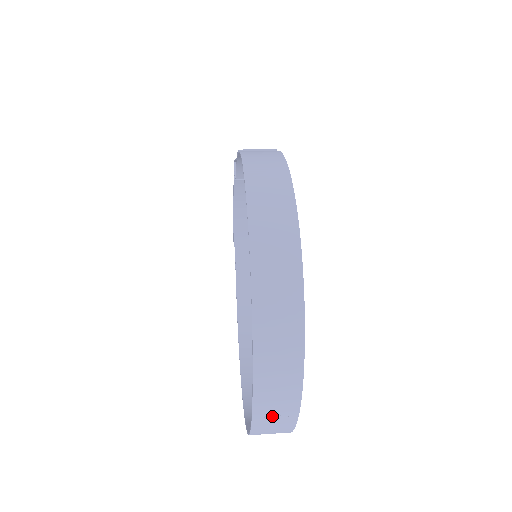
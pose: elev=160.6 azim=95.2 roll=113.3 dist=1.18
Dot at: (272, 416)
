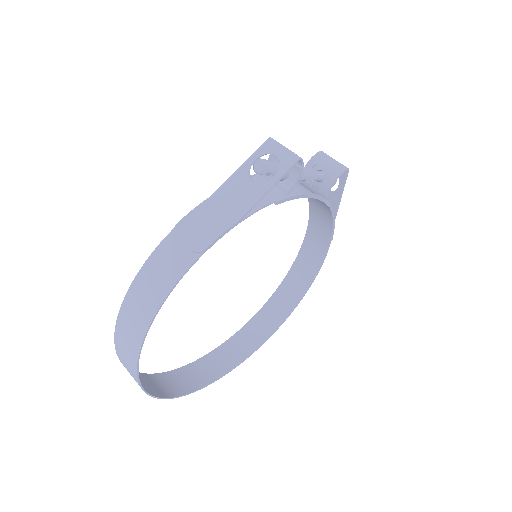
Dot at: (187, 378)
